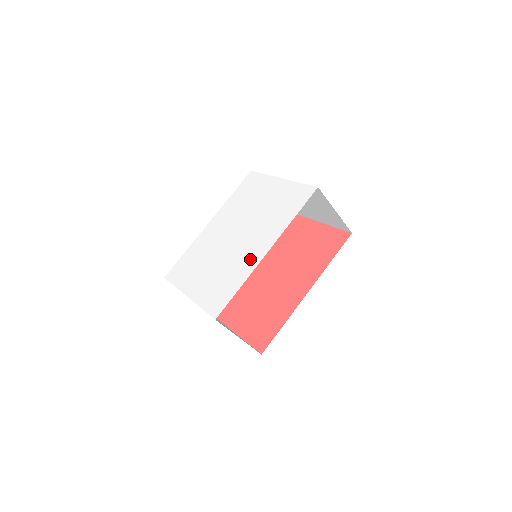
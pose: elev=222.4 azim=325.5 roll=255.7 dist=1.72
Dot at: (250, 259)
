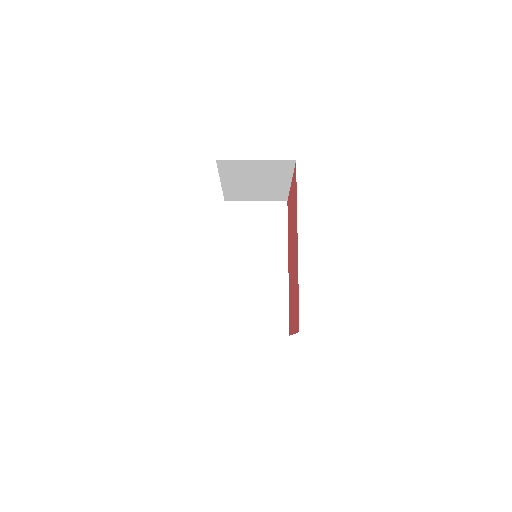
Dot at: occluded
